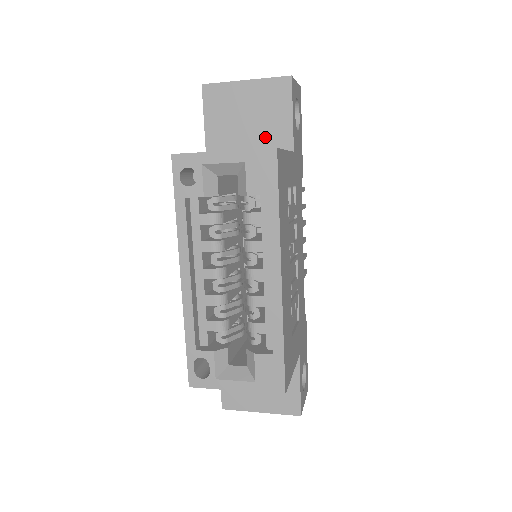
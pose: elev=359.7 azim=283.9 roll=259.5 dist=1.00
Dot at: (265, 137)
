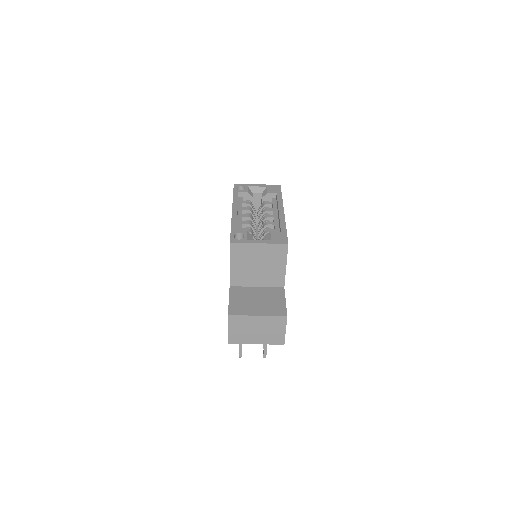
Dot at: occluded
